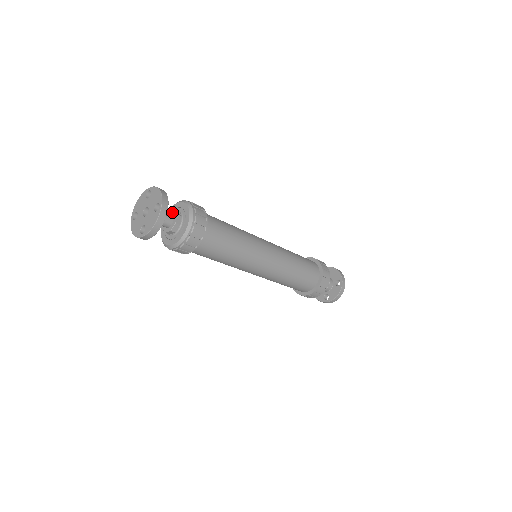
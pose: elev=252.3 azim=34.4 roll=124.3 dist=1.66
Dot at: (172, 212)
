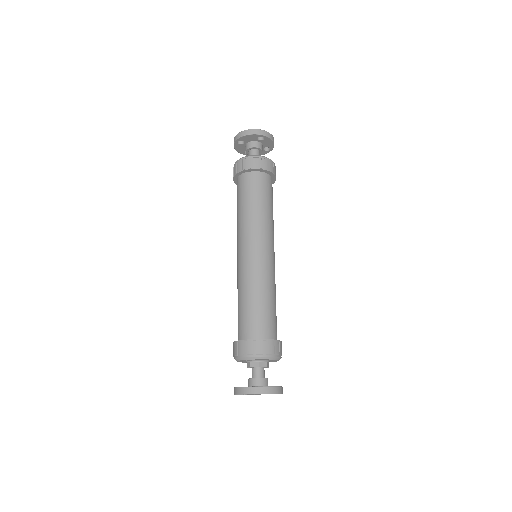
Dot at: occluded
